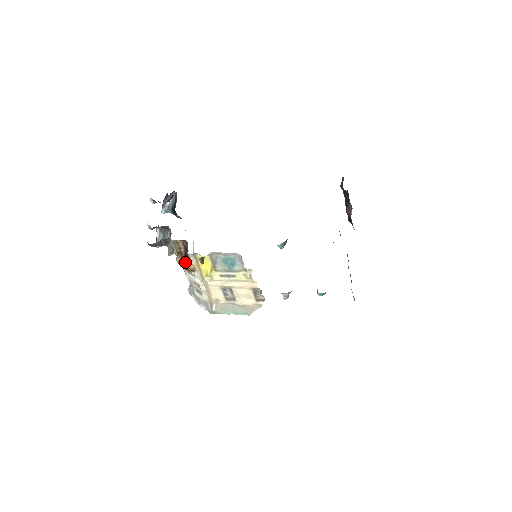
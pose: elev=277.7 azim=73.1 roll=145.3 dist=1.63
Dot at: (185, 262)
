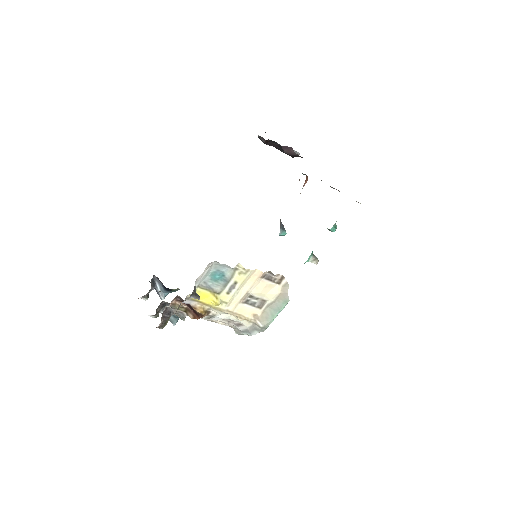
Dot at: (195, 312)
